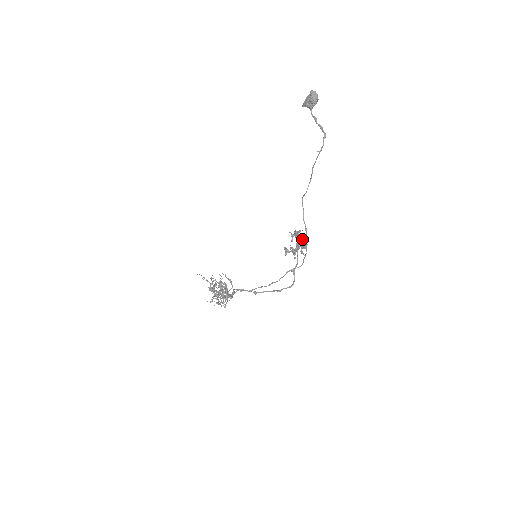
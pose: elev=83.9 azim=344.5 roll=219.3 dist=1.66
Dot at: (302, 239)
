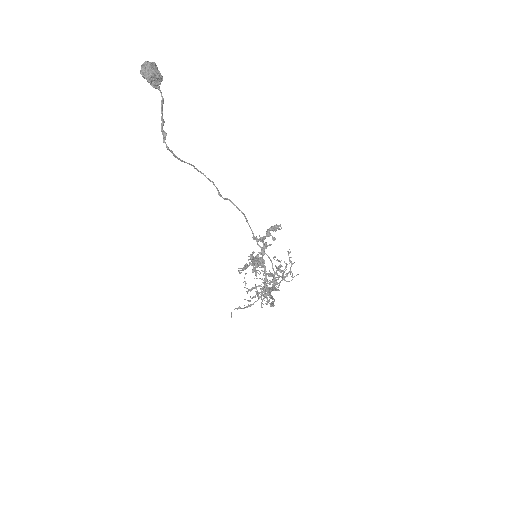
Dot at: (253, 251)
